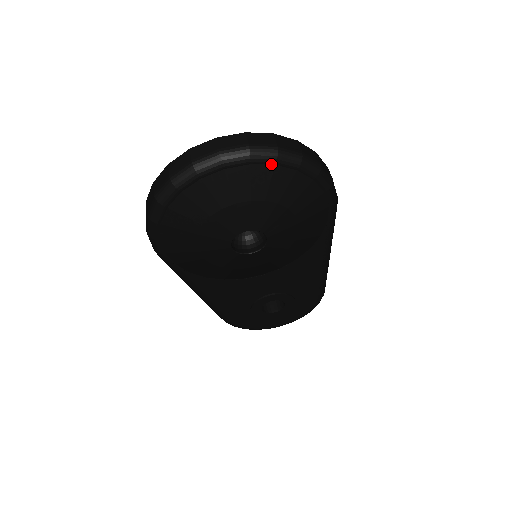
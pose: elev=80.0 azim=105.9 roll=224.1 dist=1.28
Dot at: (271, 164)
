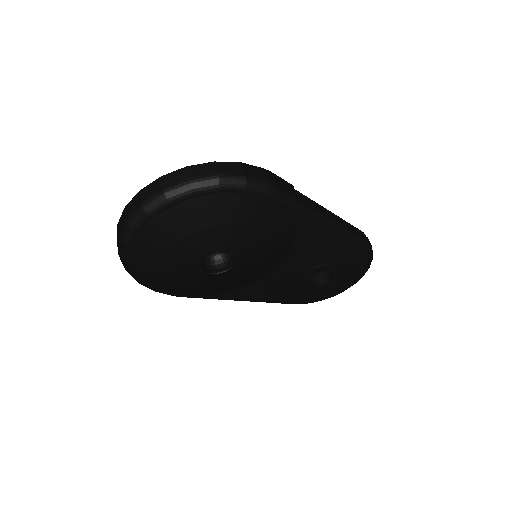
Dot at: (168, 207)
